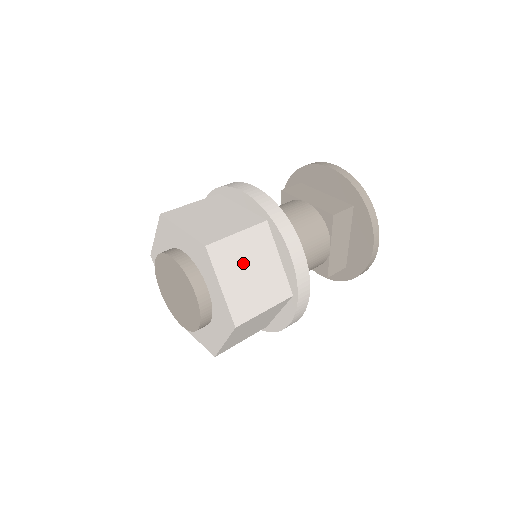
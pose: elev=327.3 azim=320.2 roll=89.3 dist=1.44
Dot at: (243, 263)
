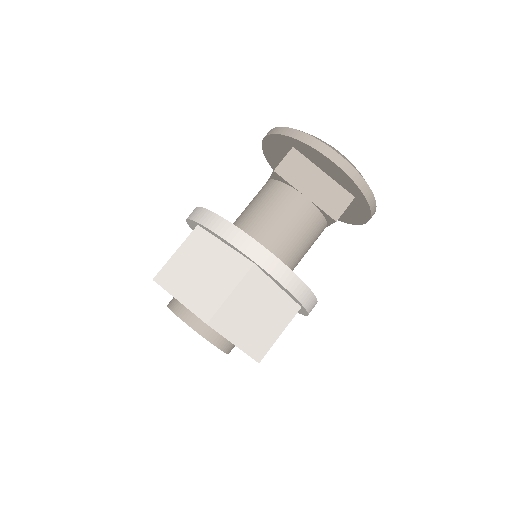
Dot at: (191, 270)
